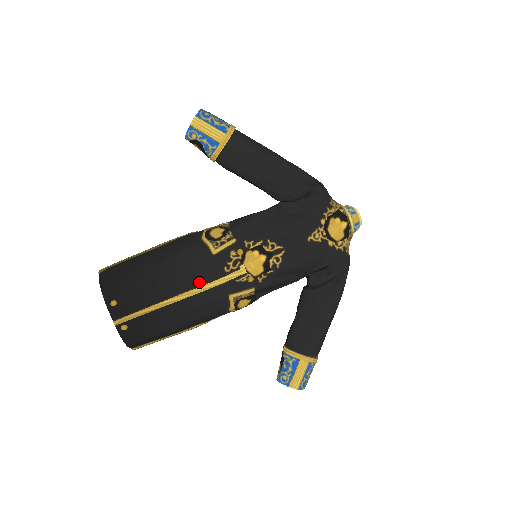
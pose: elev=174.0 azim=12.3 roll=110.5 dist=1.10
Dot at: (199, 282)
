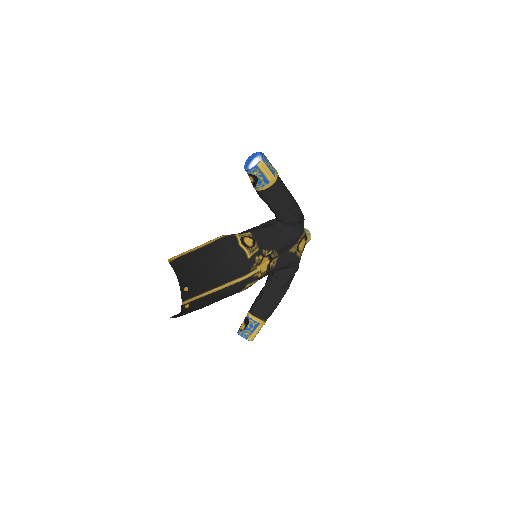
Dot at: (237, 276)
